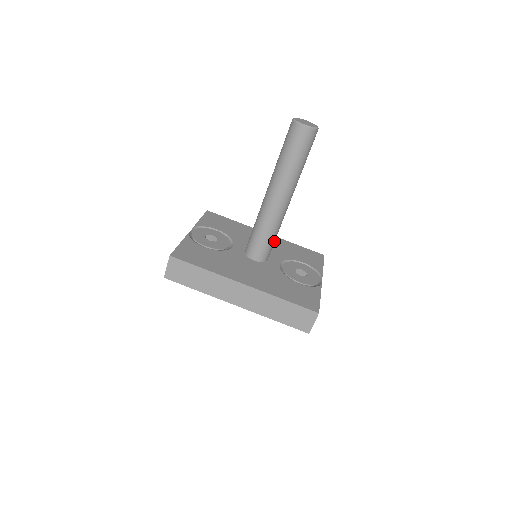
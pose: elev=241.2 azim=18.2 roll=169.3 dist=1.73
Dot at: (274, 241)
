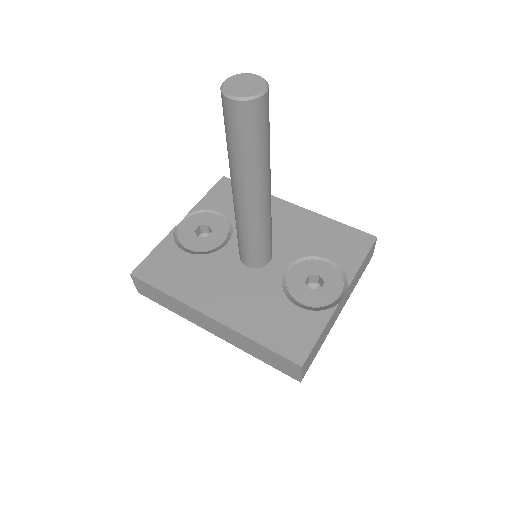
Dot at: (267, 243)
